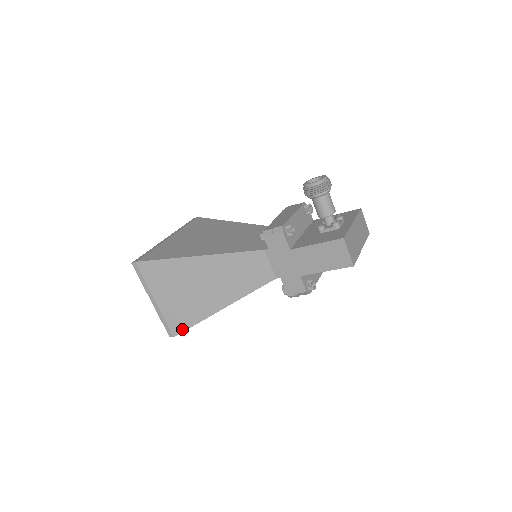
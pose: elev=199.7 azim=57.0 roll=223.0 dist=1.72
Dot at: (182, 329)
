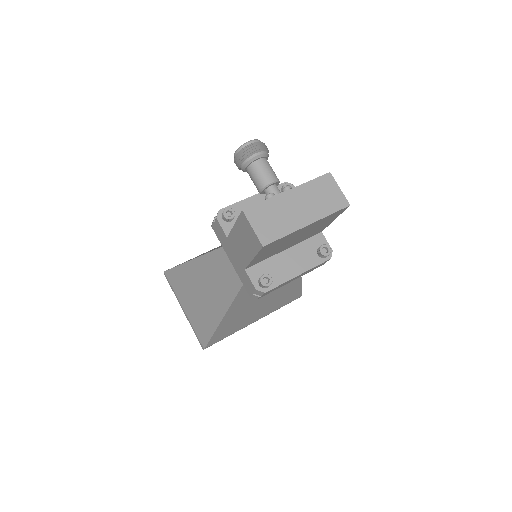
Dot at: (206, 341)
